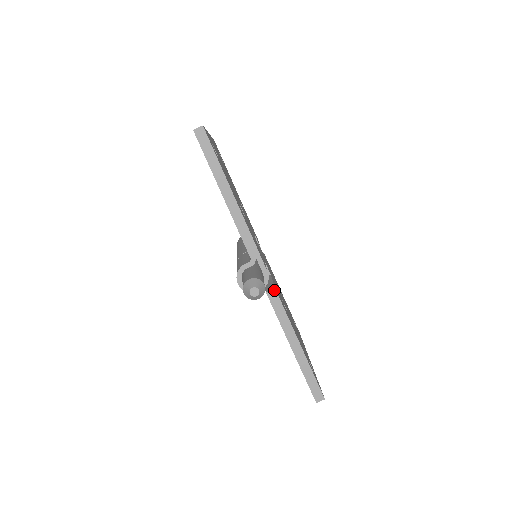
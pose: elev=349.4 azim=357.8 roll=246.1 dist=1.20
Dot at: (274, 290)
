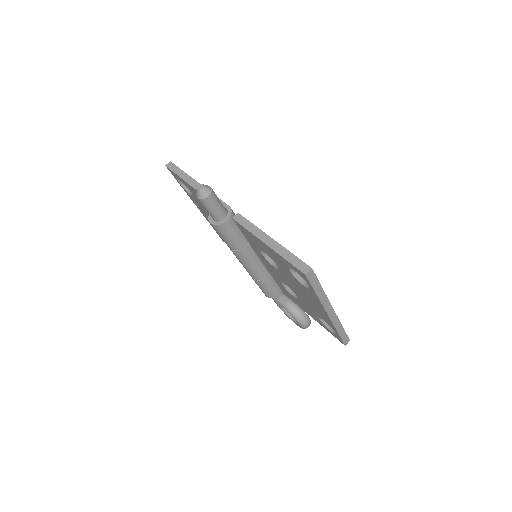
Dot at: (238, 214)
